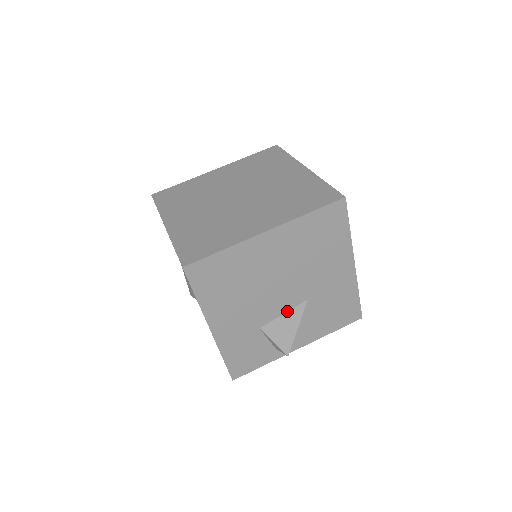
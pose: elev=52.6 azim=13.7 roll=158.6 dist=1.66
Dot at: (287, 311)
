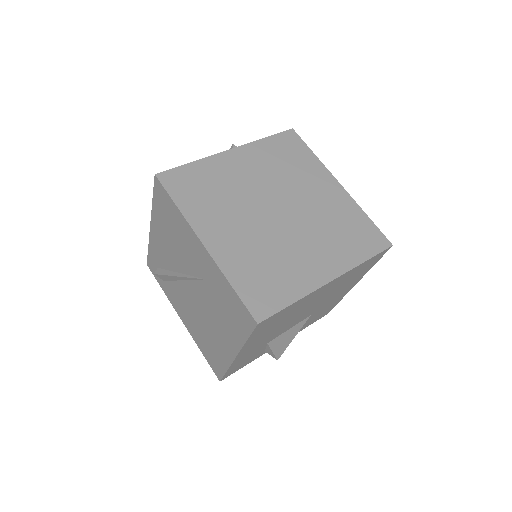
Dot at: (293, 326)
